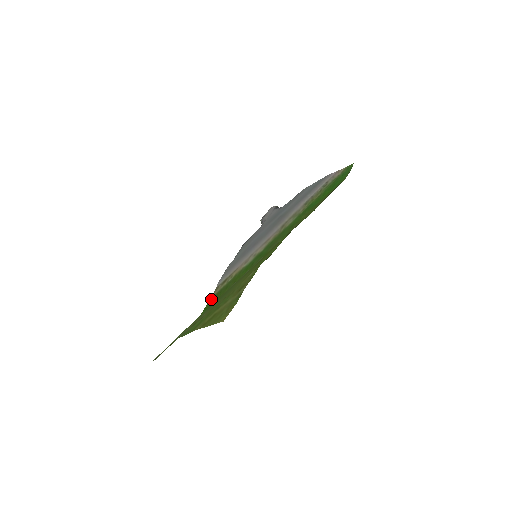
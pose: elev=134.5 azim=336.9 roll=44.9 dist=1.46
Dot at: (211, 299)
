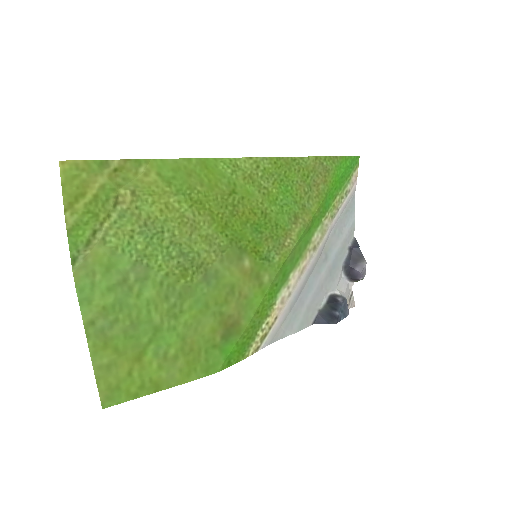
Dot at: (242, 355)
